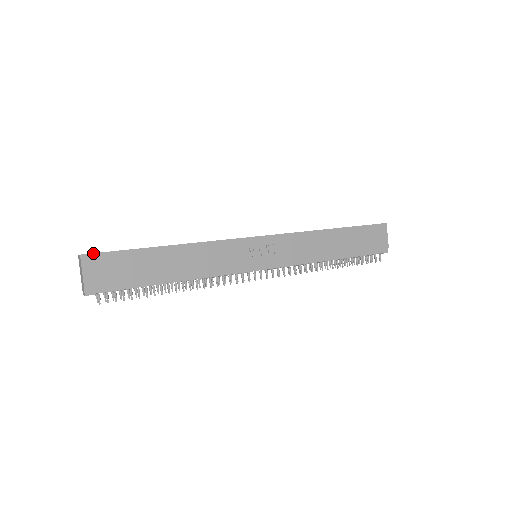
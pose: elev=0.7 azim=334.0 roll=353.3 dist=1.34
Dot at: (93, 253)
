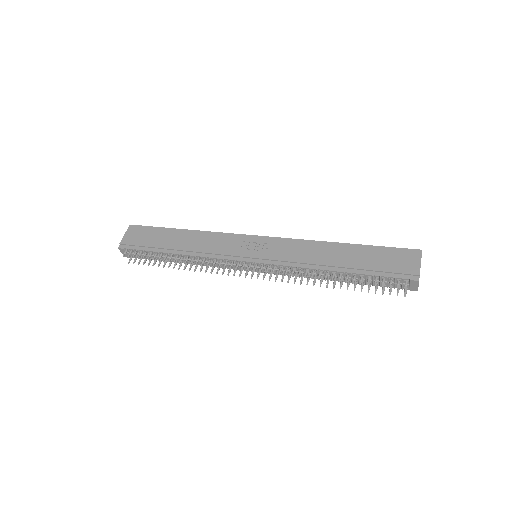
Dot at: (137, 225)
